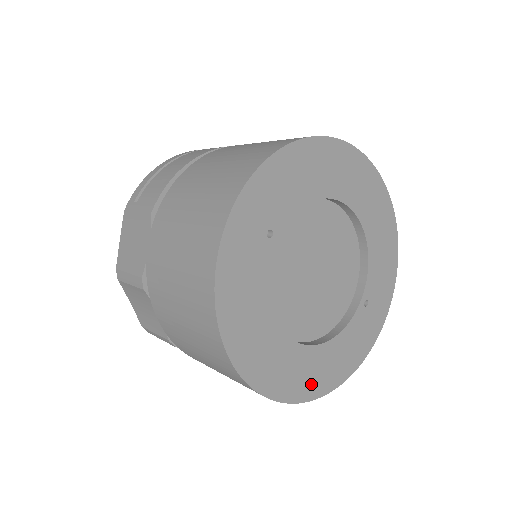
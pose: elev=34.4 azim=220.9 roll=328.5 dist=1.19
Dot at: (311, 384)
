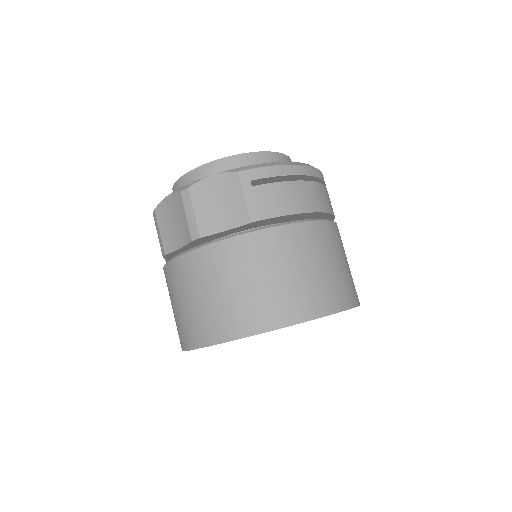
Dot at: occluded
